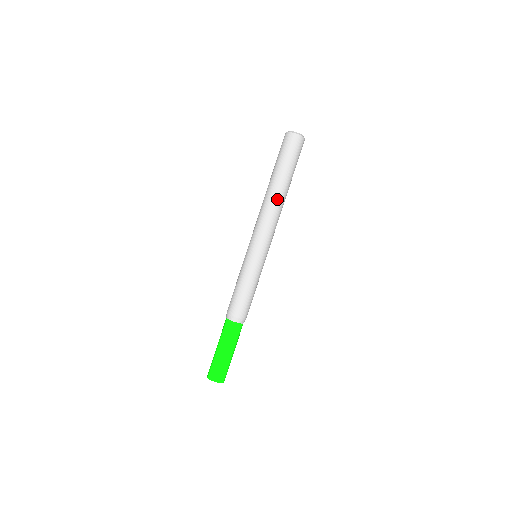
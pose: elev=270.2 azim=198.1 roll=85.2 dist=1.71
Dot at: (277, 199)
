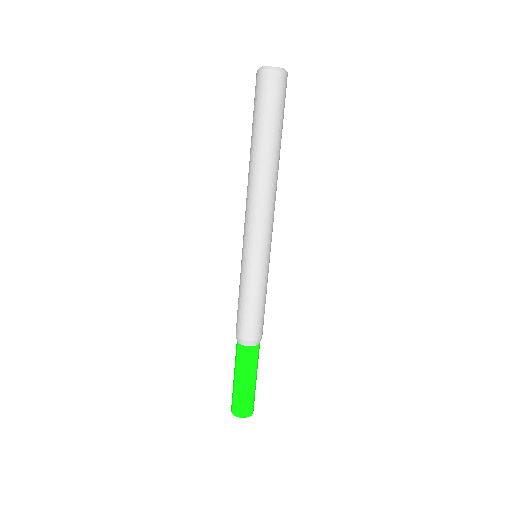
Dot at: (266, 175)
